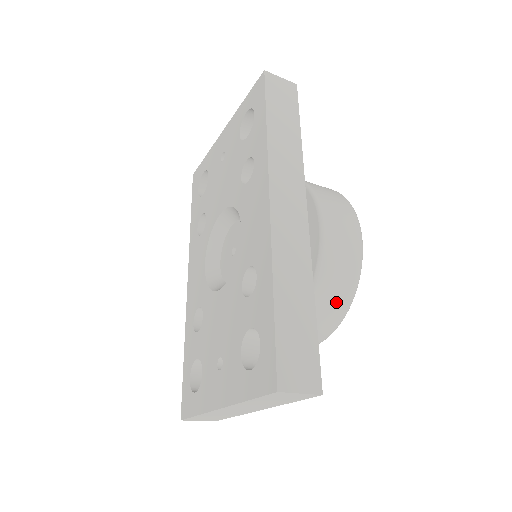
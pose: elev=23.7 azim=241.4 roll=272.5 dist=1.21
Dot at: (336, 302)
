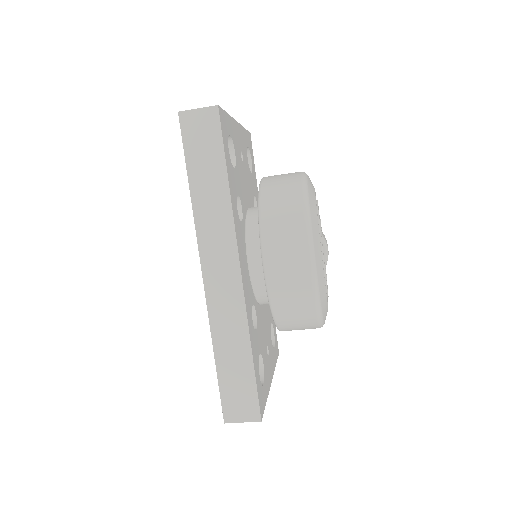
Dot at: (302, 320)
